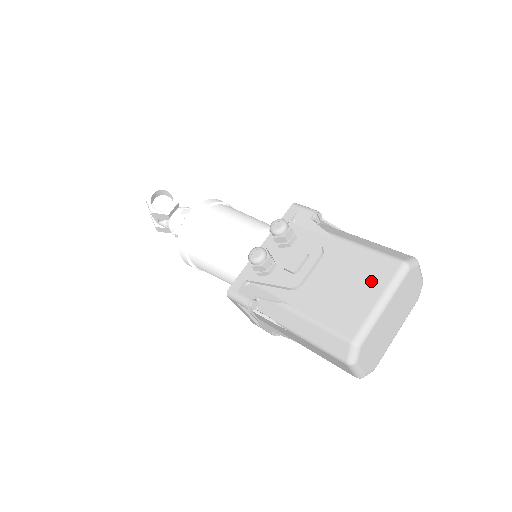
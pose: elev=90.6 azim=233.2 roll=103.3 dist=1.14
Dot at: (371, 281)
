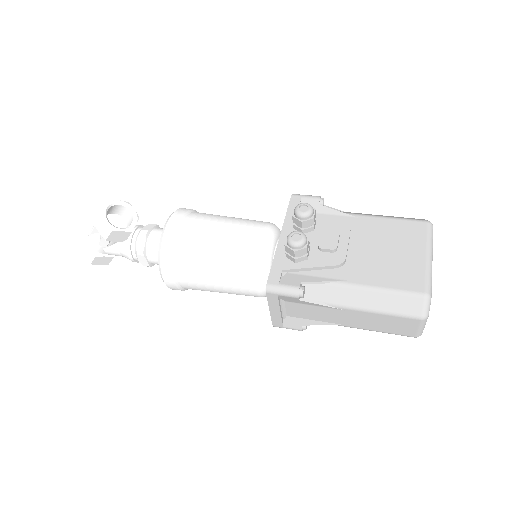
Dot at: (410, 242)
